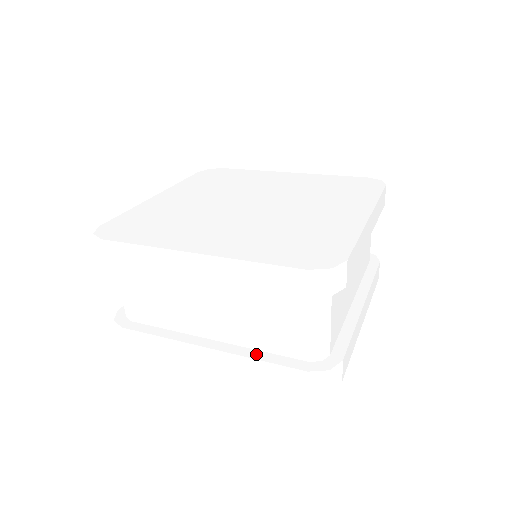
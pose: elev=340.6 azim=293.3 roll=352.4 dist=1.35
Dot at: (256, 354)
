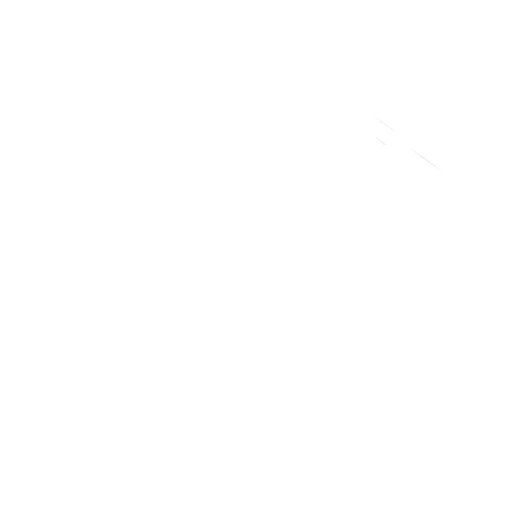
Dot at: occluded
